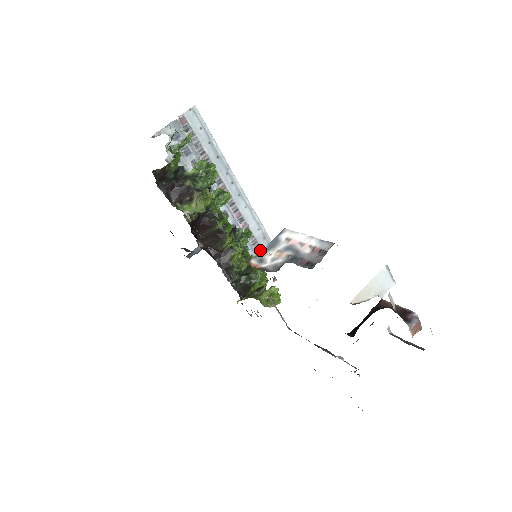
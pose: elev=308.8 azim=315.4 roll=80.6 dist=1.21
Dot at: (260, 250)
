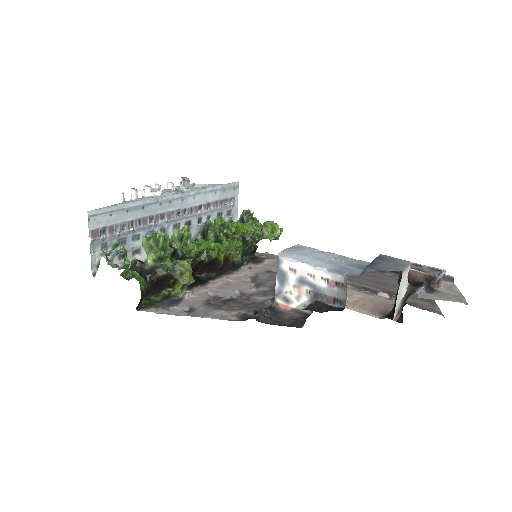
Dot at: (229, 200)
